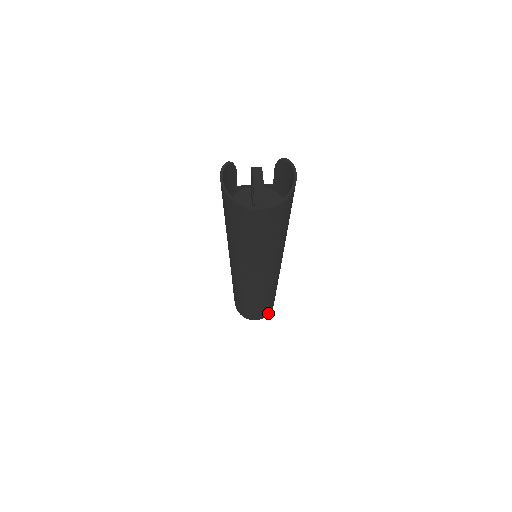
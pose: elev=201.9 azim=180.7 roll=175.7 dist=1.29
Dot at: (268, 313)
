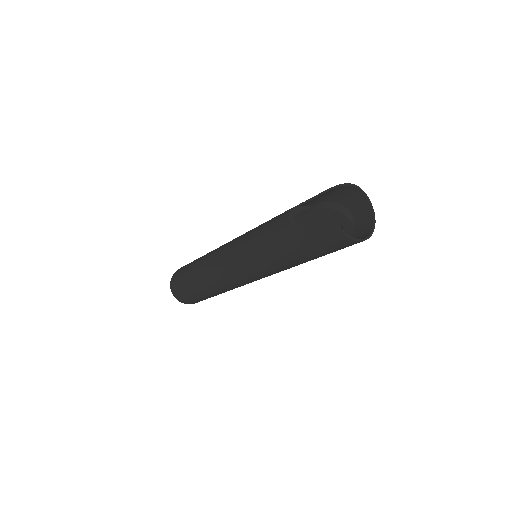
Dot at: occluded
